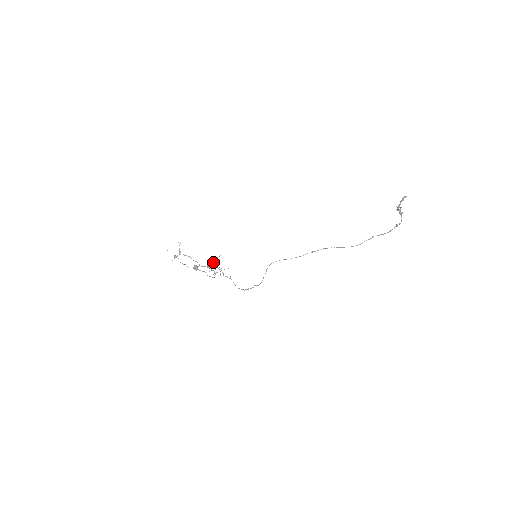
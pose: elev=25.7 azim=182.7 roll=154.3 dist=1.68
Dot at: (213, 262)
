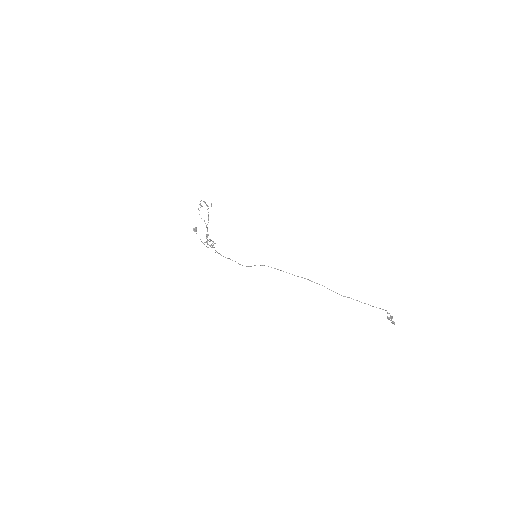
Dot at: (211, 240)
